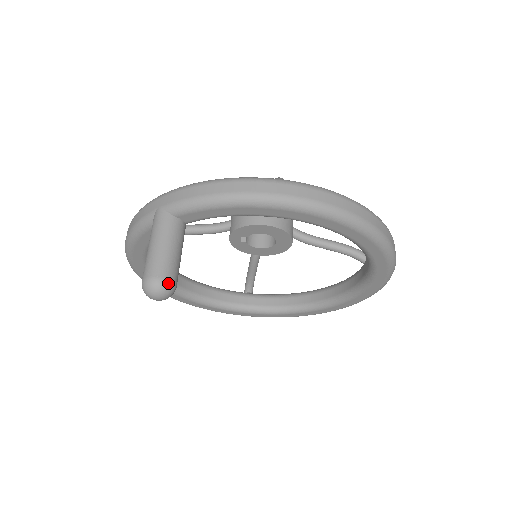
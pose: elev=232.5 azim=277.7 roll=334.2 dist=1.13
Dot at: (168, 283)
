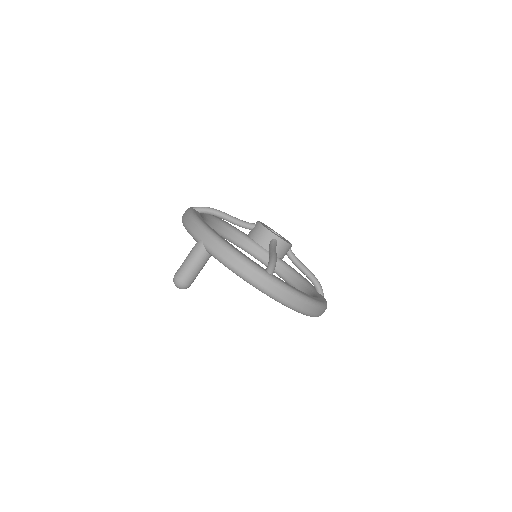
Dot at: (186, 286)
